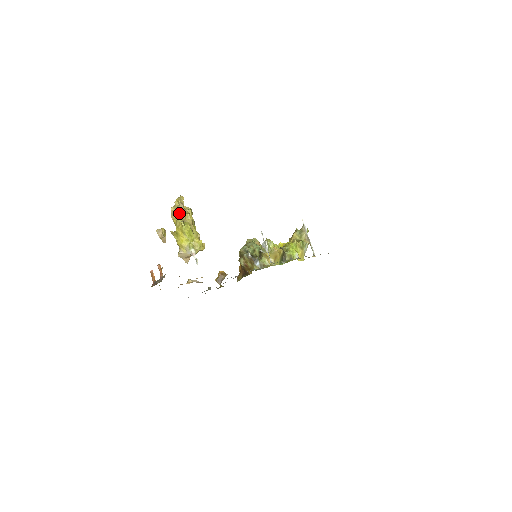
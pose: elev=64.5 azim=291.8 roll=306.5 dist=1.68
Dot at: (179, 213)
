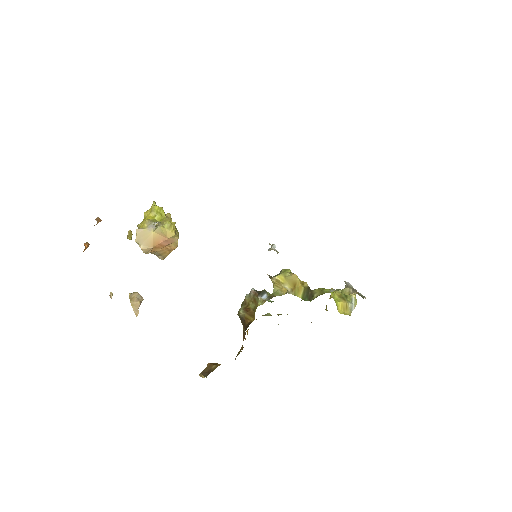
Dot at: occluded
